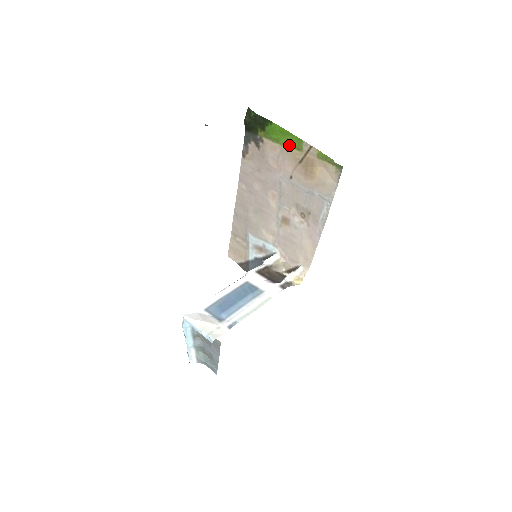
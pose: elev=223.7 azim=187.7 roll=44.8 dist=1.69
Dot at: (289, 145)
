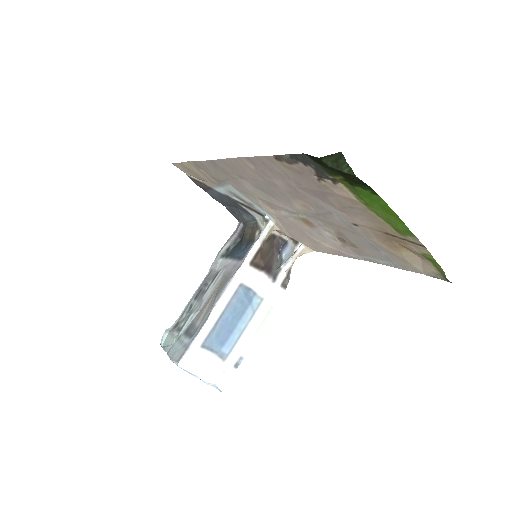
Dot at: (385, 219)
